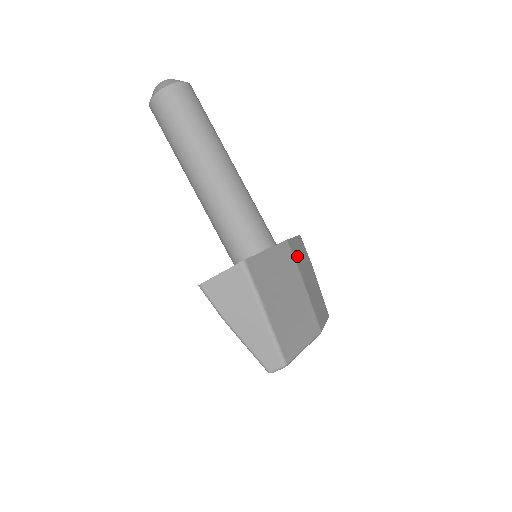
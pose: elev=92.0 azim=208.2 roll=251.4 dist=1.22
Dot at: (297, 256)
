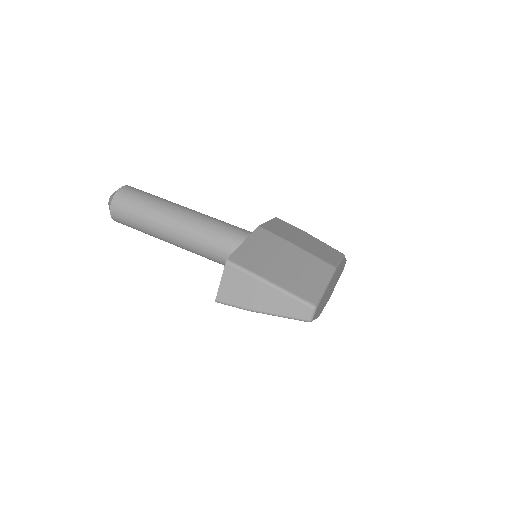
Dot at: (277, 231)
